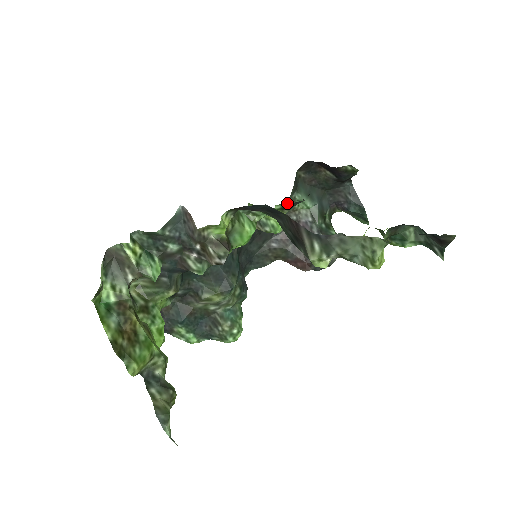
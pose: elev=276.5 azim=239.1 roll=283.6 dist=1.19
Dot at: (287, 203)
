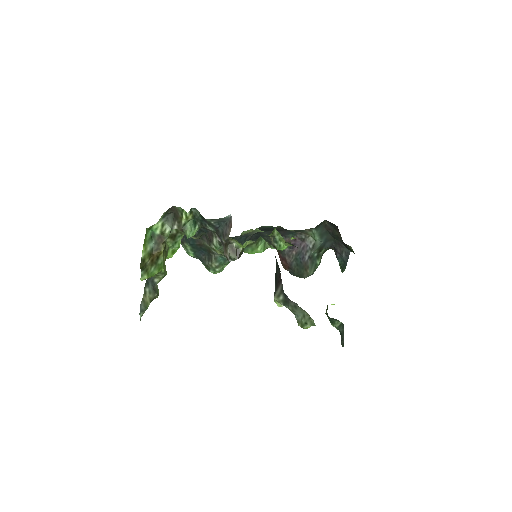
Dot at: occluded
